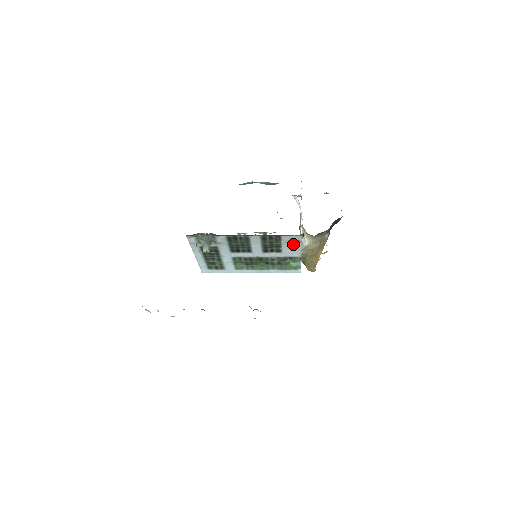
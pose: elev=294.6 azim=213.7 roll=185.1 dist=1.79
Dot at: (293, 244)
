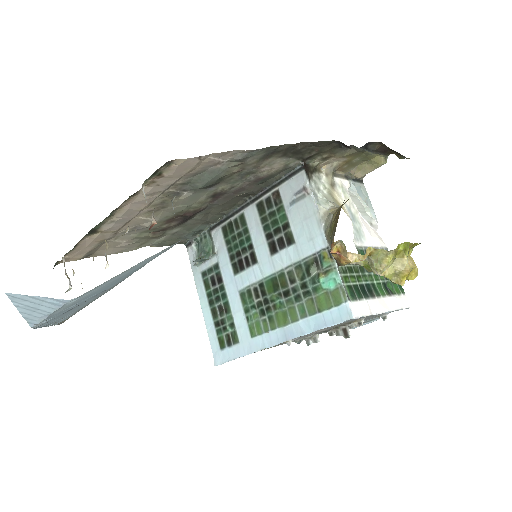
Dot at: (302, 206)
